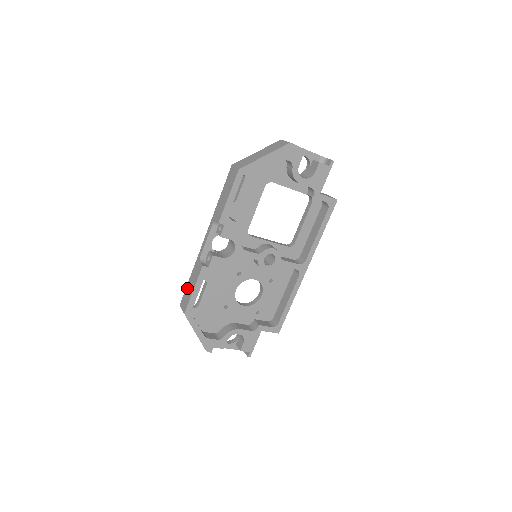
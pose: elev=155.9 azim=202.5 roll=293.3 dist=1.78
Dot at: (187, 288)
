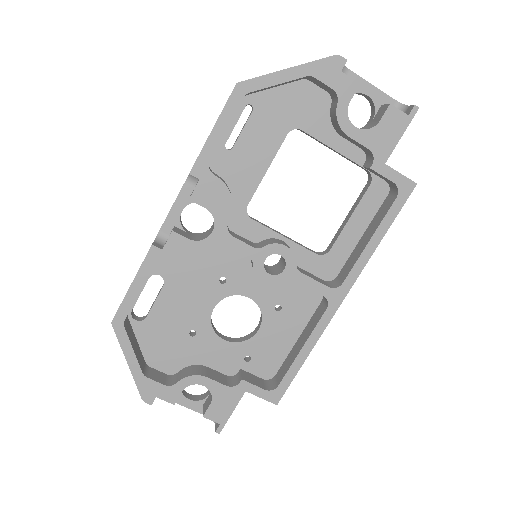
Dot at: occluded
